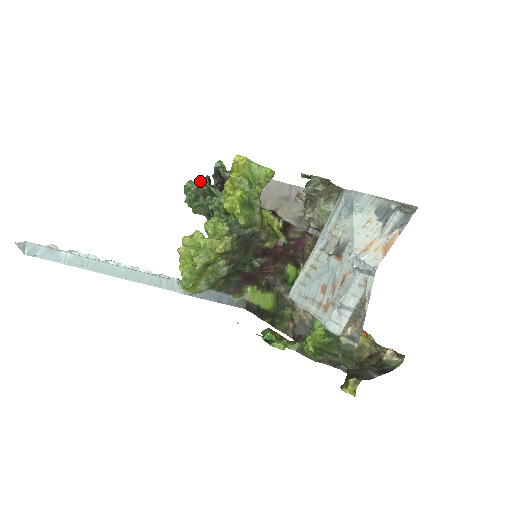
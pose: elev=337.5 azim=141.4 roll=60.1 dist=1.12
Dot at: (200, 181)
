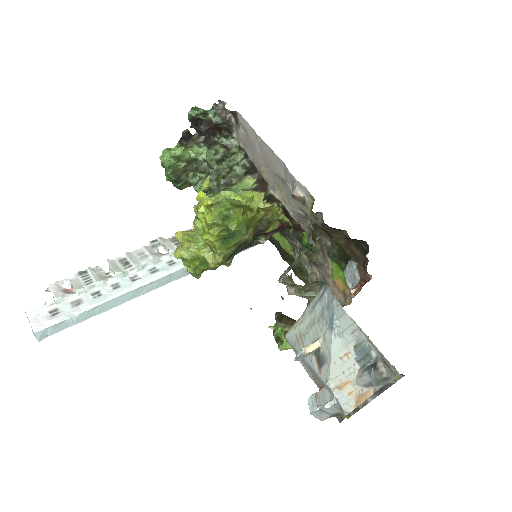
Dot at: (174, 161)
